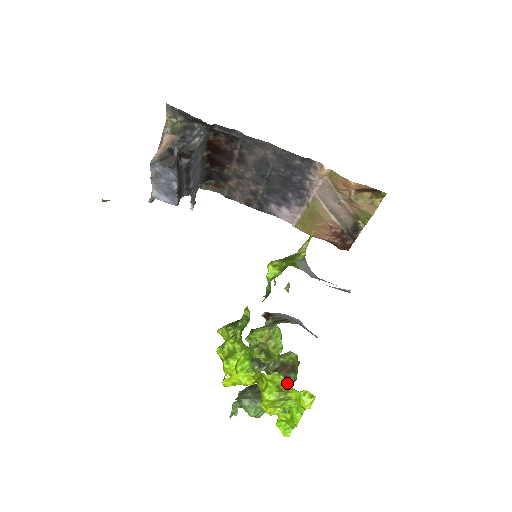
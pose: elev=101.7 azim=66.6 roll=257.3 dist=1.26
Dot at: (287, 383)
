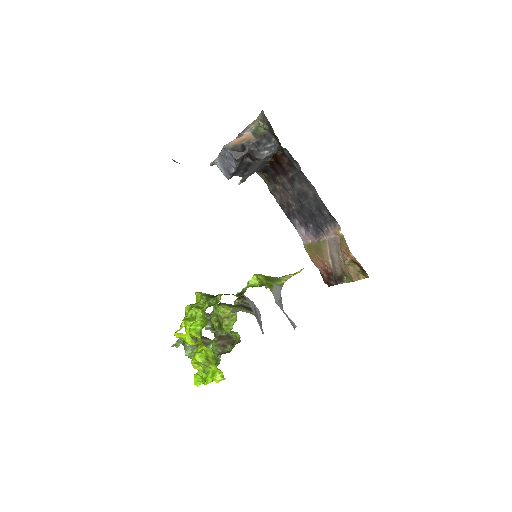
Dot at: (213, 359)
